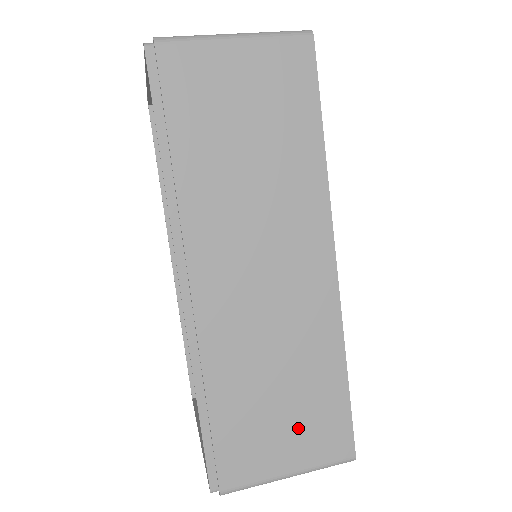
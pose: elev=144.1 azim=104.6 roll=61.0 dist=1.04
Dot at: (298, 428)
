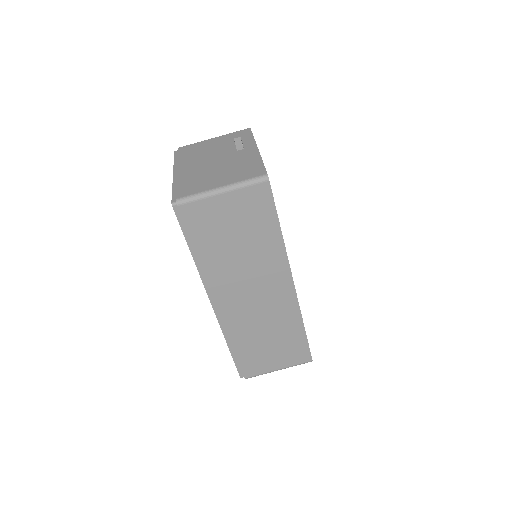
Dot at: (281, 353)
